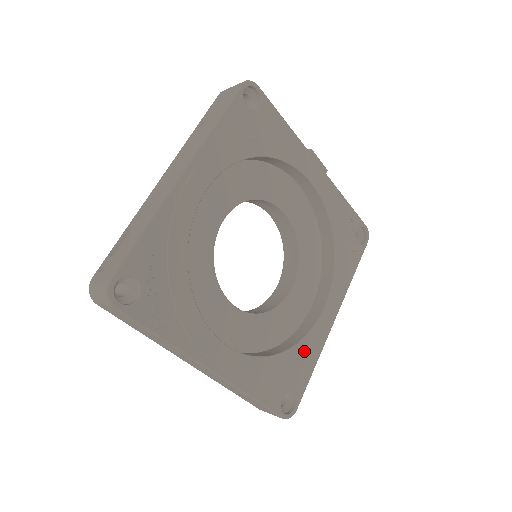
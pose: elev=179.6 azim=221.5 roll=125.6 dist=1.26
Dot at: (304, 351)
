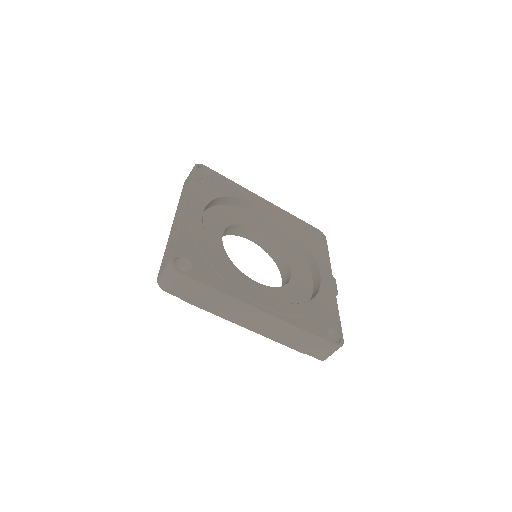
Dot at: (226, 277)
